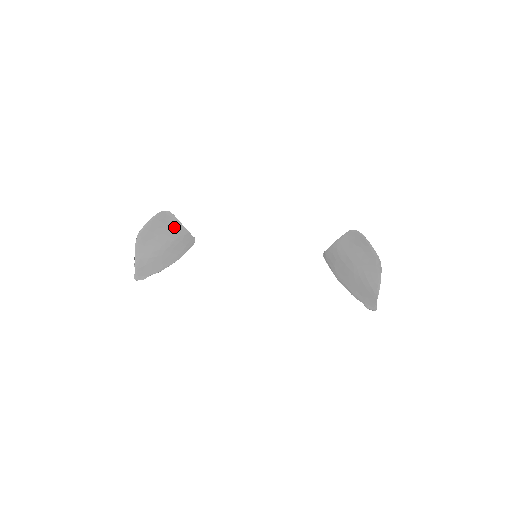
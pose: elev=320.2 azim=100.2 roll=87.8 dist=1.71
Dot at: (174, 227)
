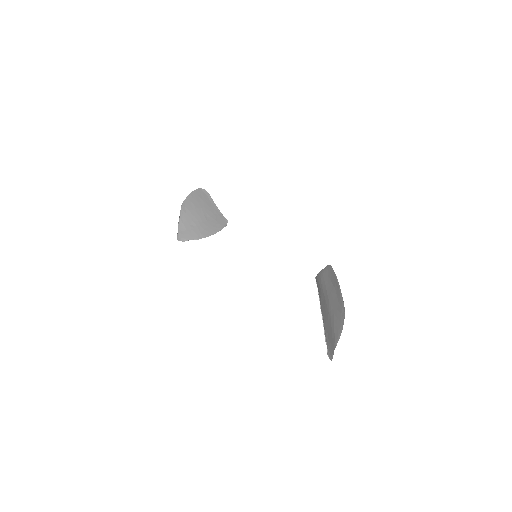
Dot at: (210, 205)
